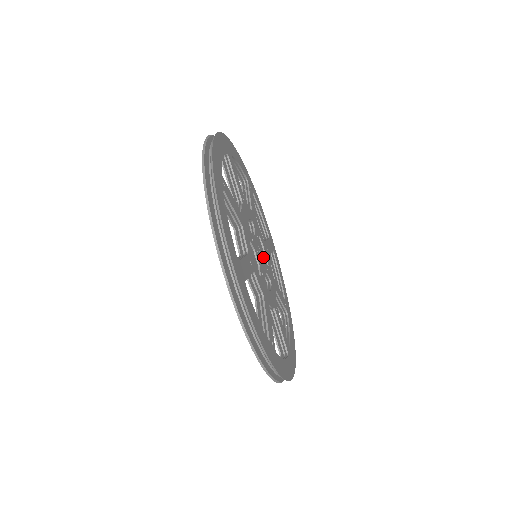
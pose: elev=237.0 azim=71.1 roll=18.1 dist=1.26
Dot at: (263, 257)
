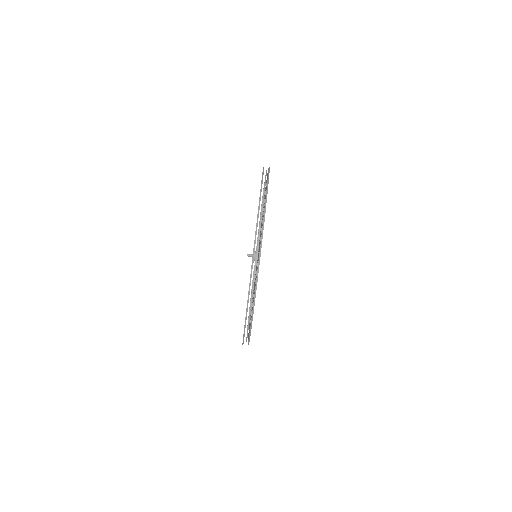
Dot at: occluded
